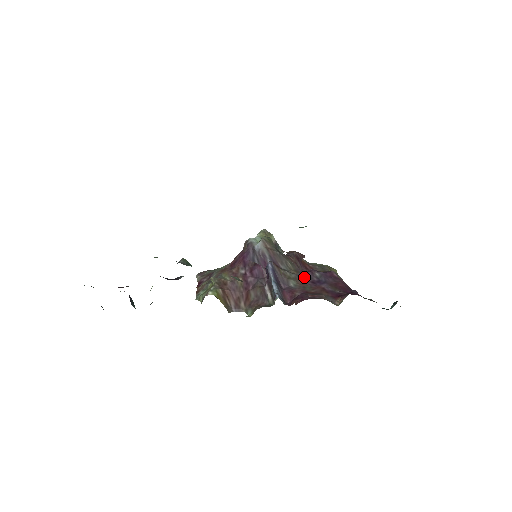
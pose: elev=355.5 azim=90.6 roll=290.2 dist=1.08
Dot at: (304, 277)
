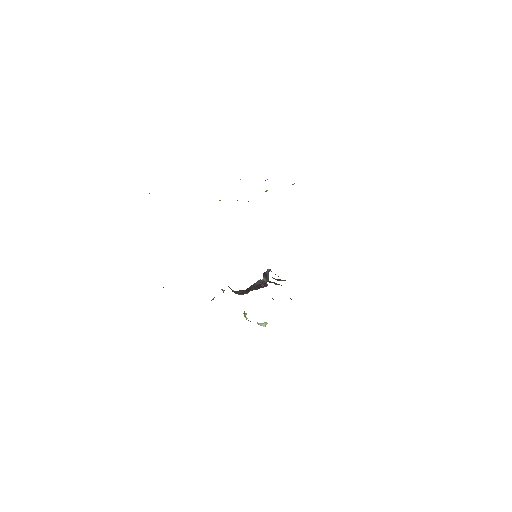
Dot at: occluded
